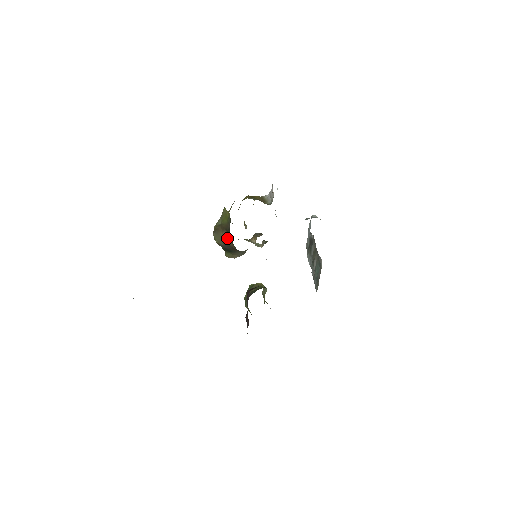
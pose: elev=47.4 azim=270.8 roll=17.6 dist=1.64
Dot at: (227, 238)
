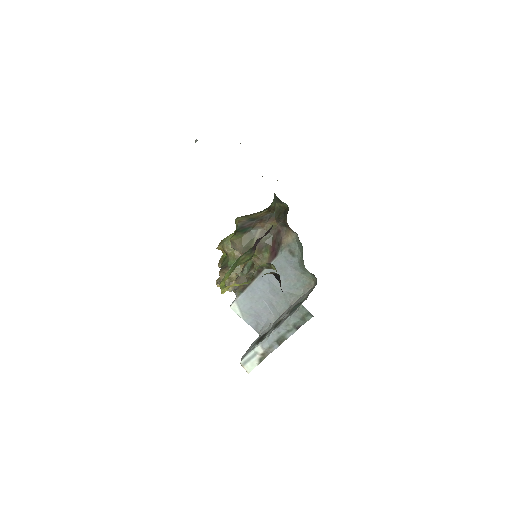
Dot at: (259, 213)
